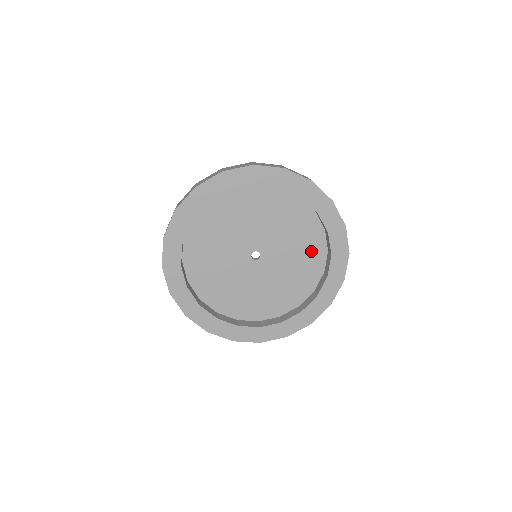
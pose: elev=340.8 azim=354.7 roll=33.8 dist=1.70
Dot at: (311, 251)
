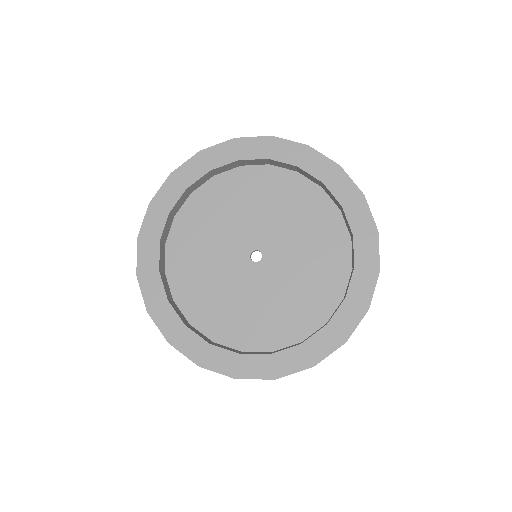
Dot at: (310, 306)
